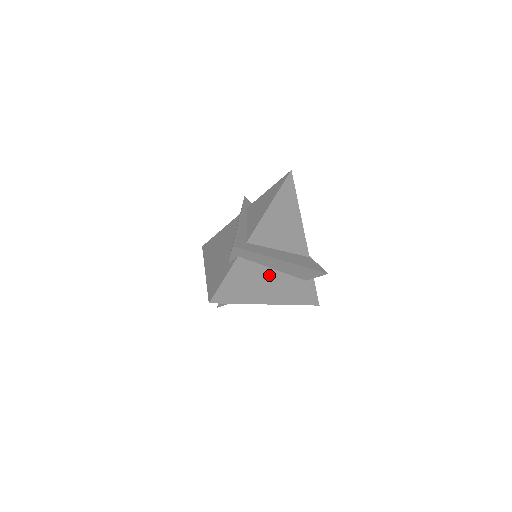
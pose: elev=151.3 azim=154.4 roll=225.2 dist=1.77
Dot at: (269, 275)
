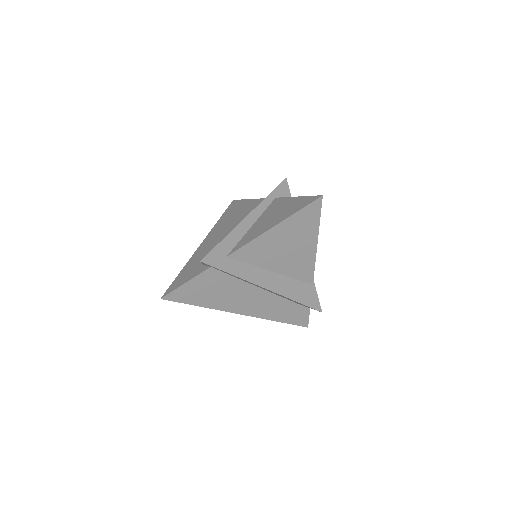
Dot at: (248, 290)
